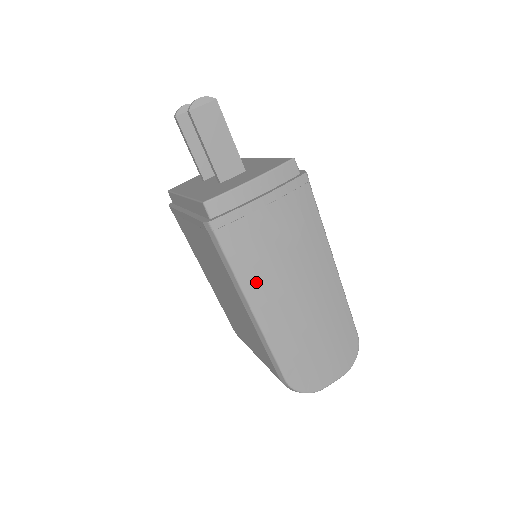
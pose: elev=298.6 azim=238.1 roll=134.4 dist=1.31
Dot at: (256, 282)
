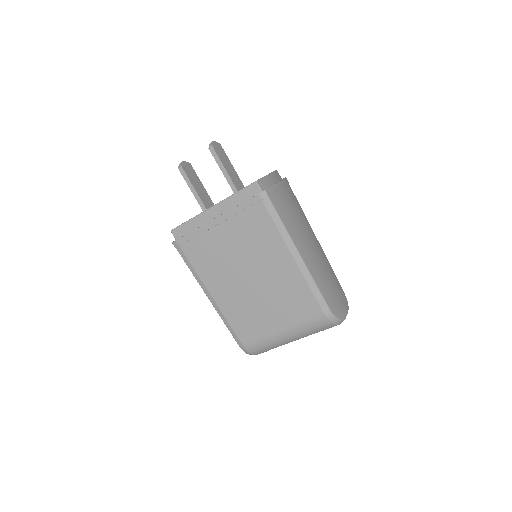
Dot at: (295, 233)
